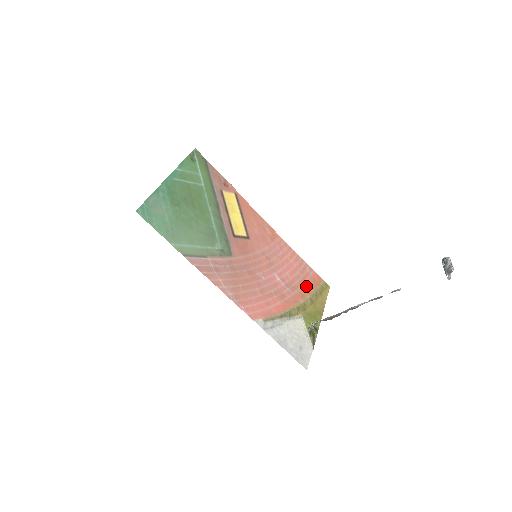
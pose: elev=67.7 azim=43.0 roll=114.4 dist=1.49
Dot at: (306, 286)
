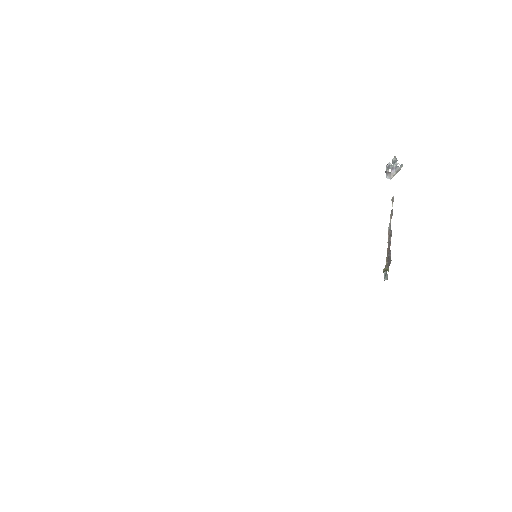
Dot at: occluded
